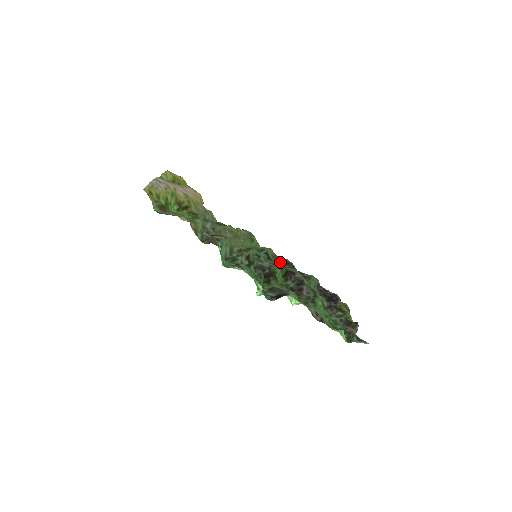
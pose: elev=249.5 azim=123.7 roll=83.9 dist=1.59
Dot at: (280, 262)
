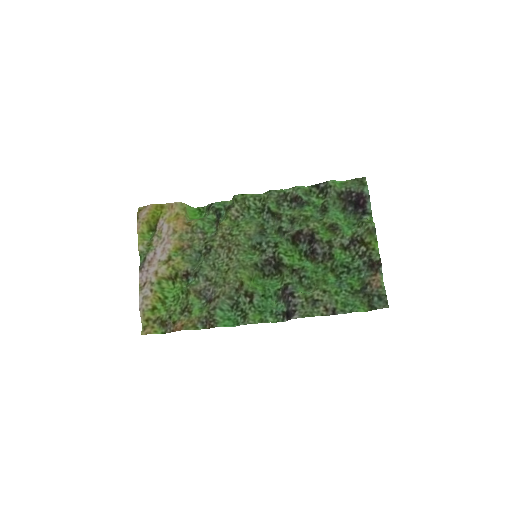
Dot at: (287, 203)
